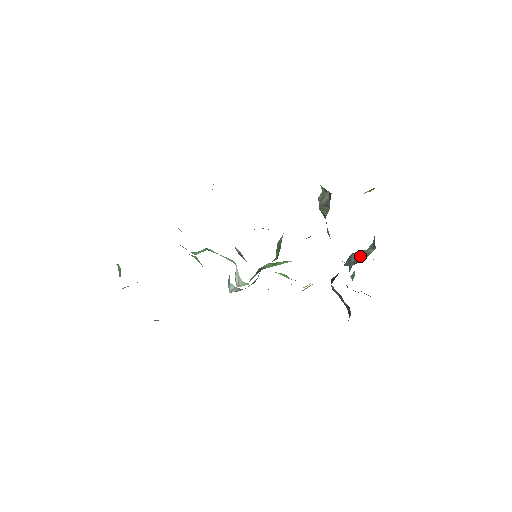
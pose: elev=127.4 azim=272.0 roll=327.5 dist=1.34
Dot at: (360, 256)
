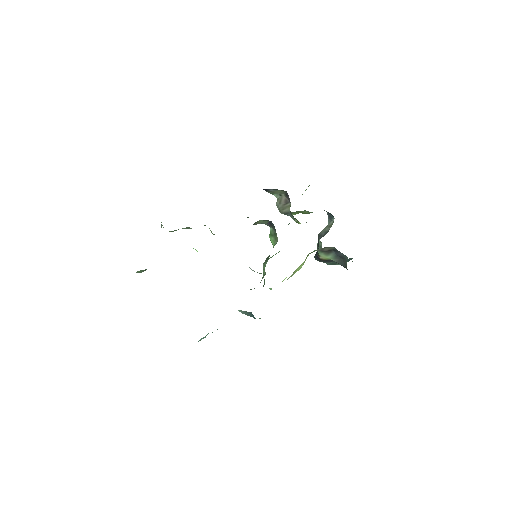
Dot at: (326, 229)
